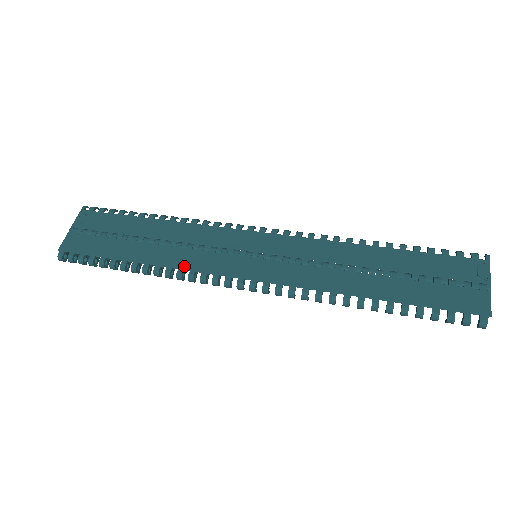
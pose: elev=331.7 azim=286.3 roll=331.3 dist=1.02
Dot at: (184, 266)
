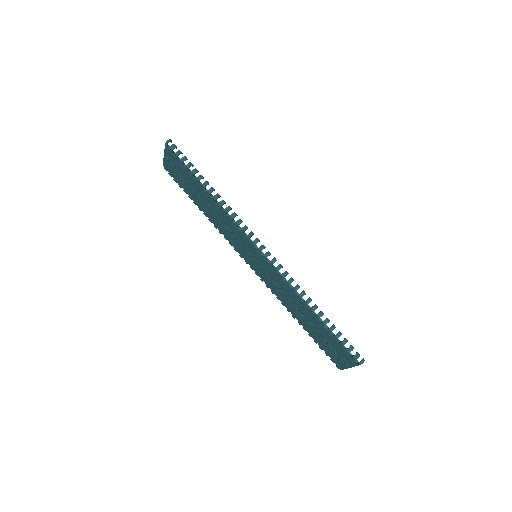
Dot at: (221, 232)
